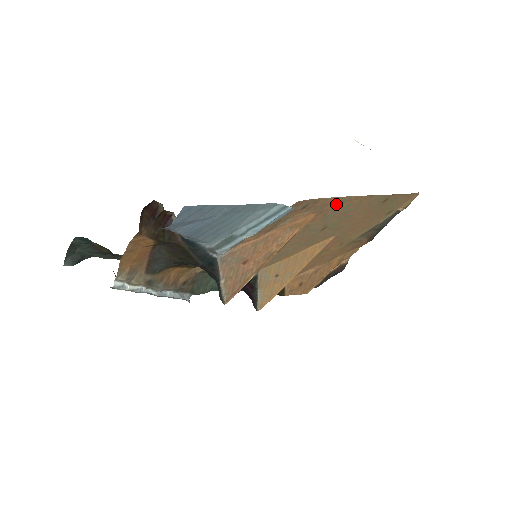
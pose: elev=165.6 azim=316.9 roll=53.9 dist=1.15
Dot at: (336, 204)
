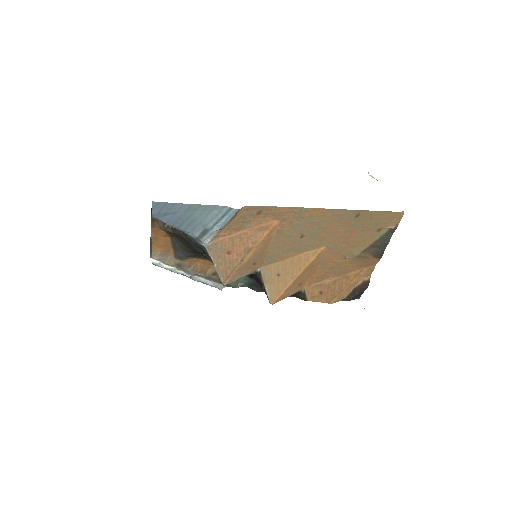
Dot at: (295, 214)
